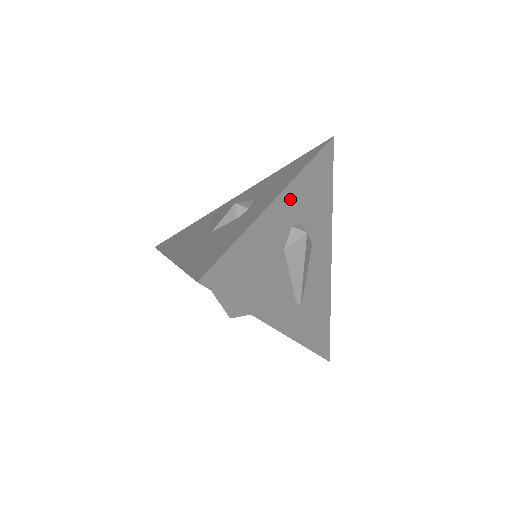
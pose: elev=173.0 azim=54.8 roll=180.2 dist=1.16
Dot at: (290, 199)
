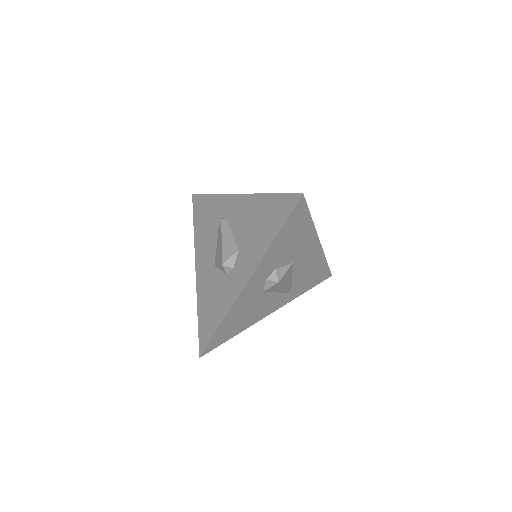
Dot at: (259, 273)
